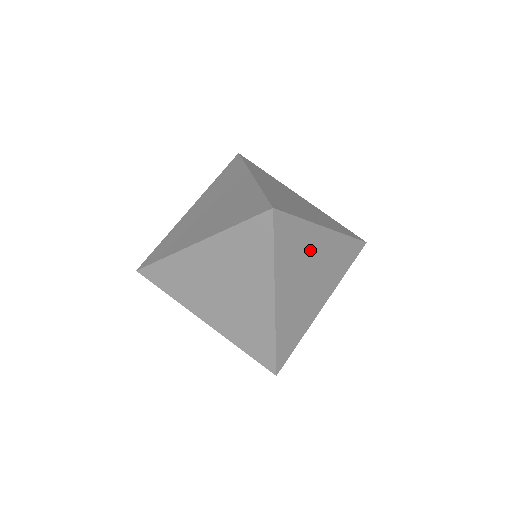
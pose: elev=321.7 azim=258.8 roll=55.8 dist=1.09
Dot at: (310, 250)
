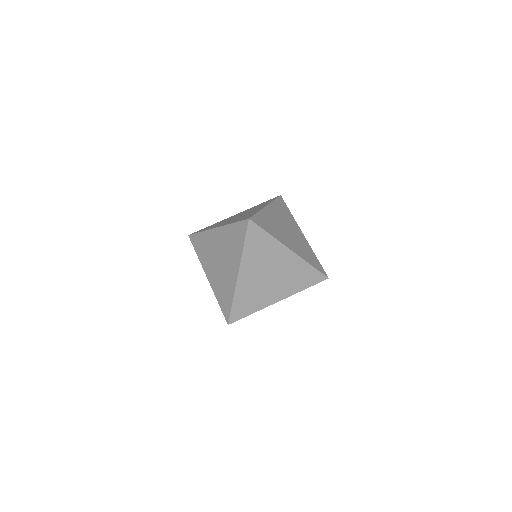
Dot at: occluded
